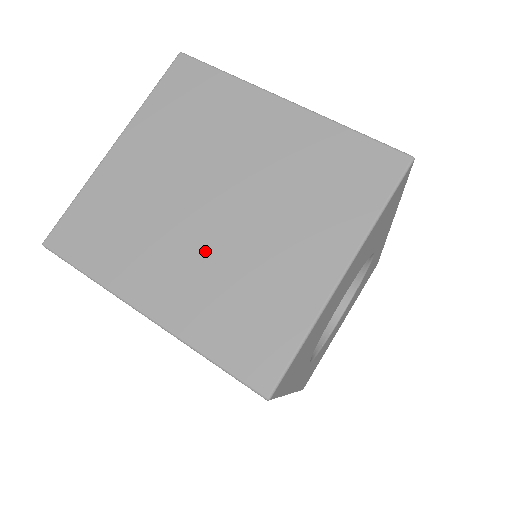
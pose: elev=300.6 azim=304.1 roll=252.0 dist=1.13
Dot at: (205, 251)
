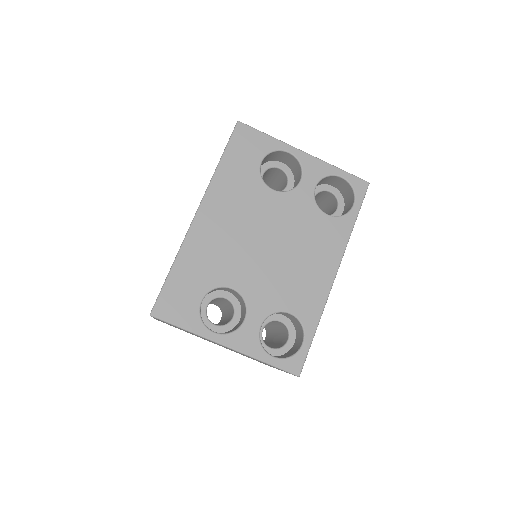
Dot at: occluded
